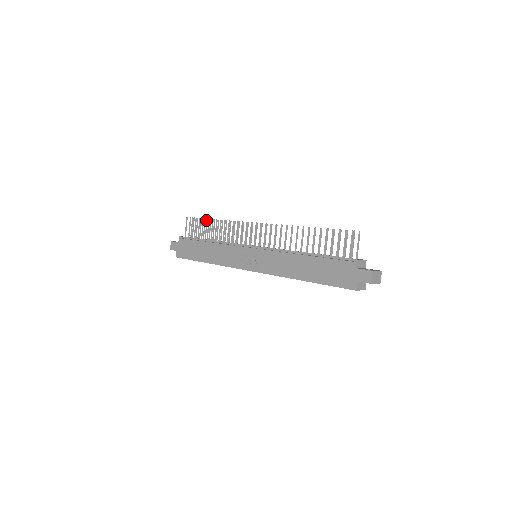
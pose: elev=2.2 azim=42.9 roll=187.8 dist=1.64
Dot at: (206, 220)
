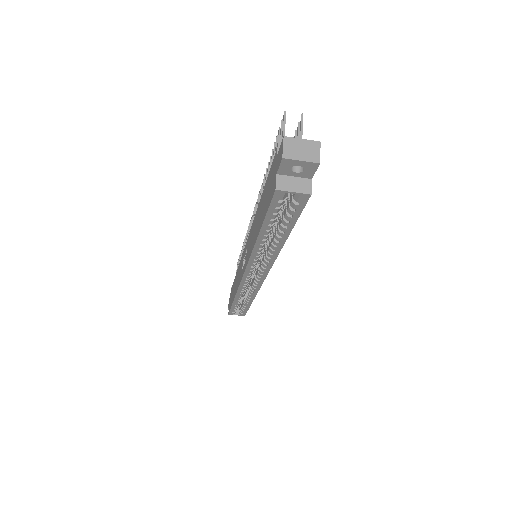
Dot at: occluded
